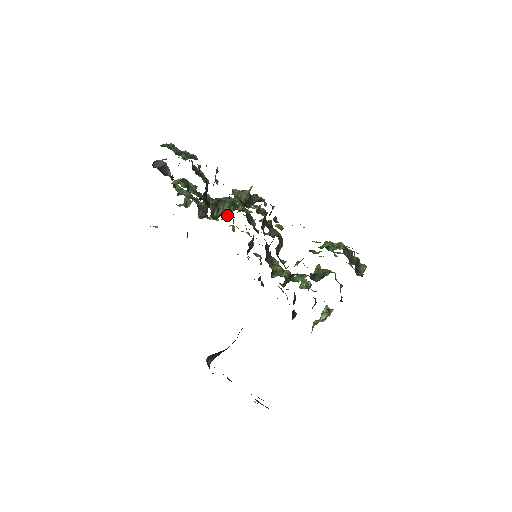
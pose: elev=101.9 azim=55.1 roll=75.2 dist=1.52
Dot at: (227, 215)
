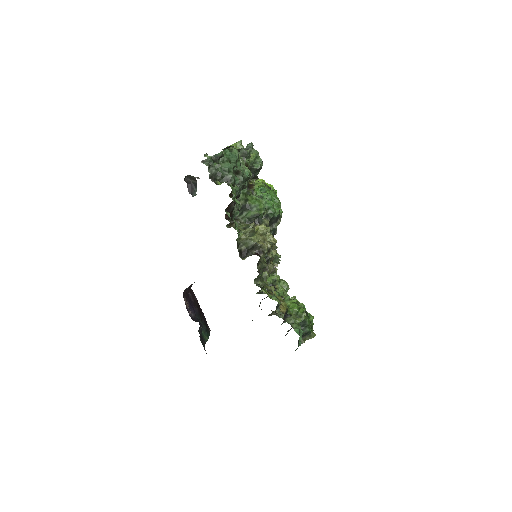
Dot at: occluded
